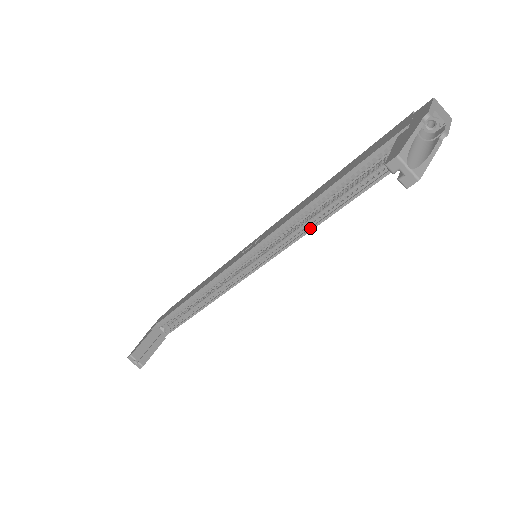
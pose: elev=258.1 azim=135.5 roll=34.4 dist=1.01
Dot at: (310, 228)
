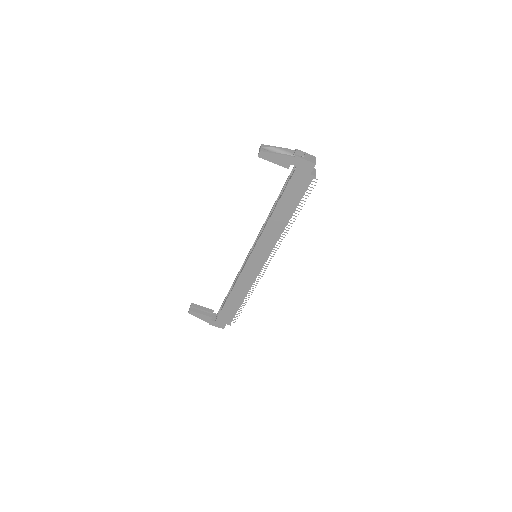
Dot at: (266, 224)
